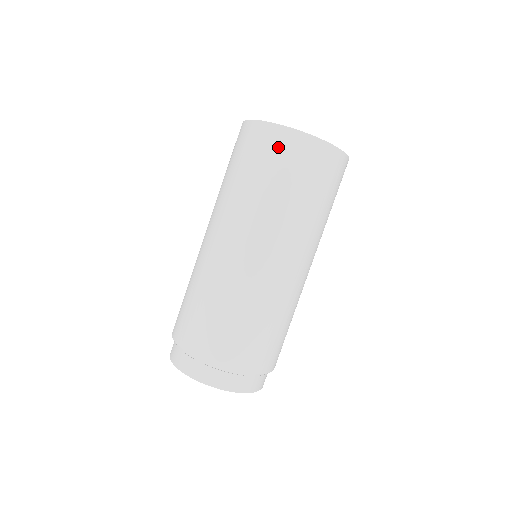
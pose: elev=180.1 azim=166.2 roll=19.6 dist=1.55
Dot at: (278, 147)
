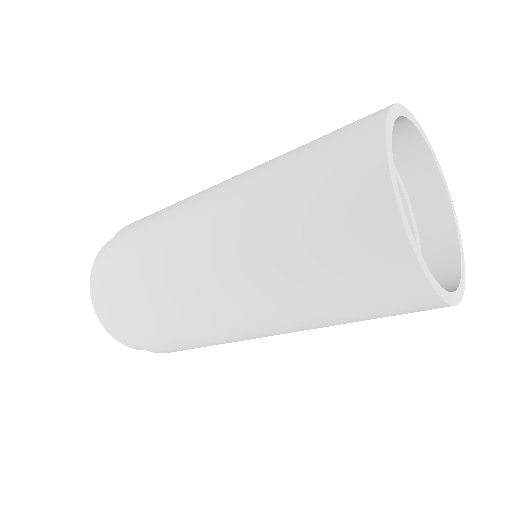
Dot at: (374, 263)
